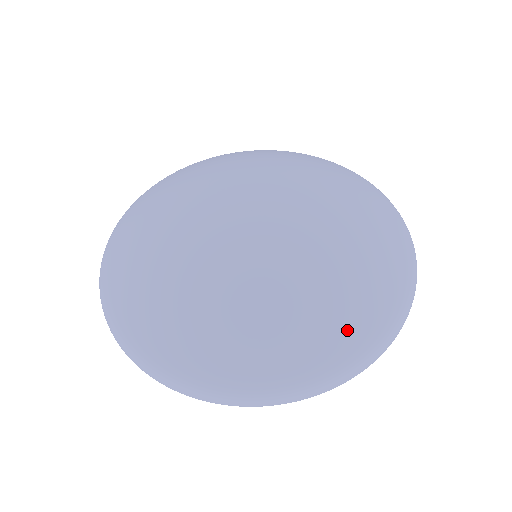
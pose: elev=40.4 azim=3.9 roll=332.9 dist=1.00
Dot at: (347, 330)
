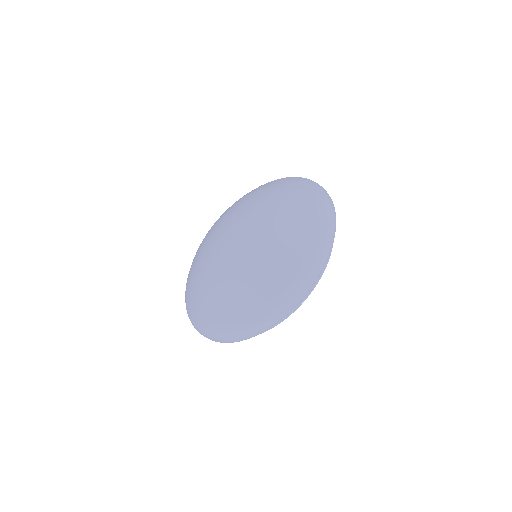
Dot at: (309, 220)
